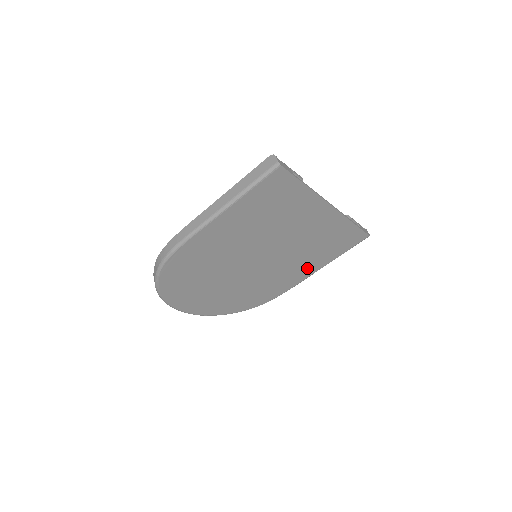
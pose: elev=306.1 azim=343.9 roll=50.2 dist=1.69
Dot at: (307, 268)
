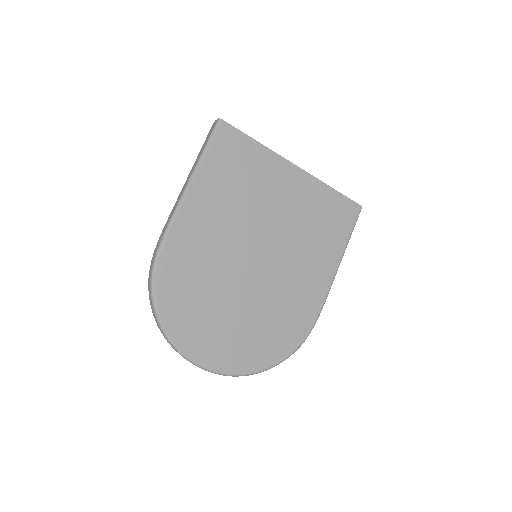
Dot at: (322, 266)
